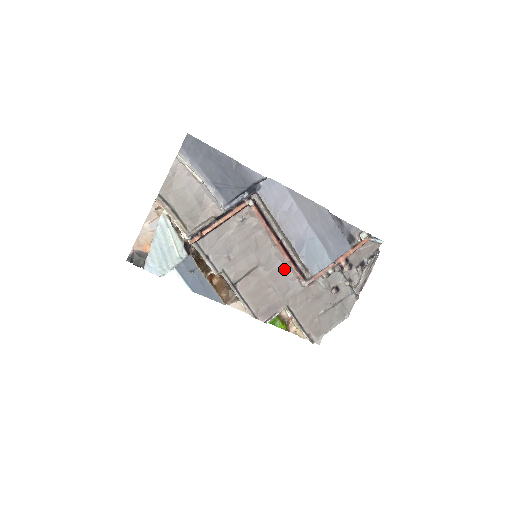
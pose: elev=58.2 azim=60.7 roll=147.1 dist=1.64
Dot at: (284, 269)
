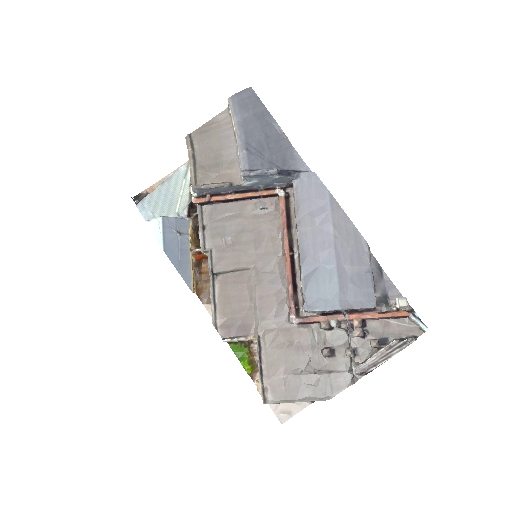
Dot at: (279, 289)
